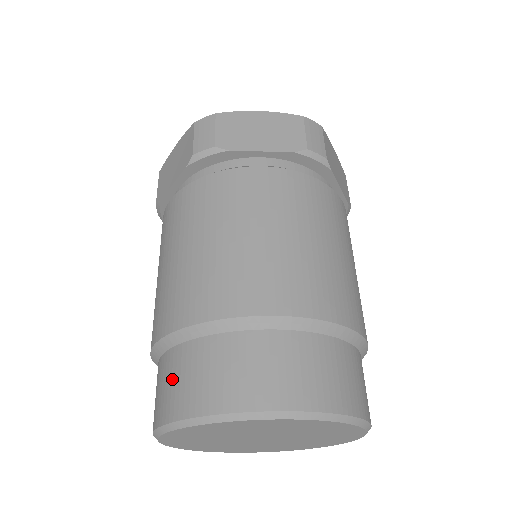
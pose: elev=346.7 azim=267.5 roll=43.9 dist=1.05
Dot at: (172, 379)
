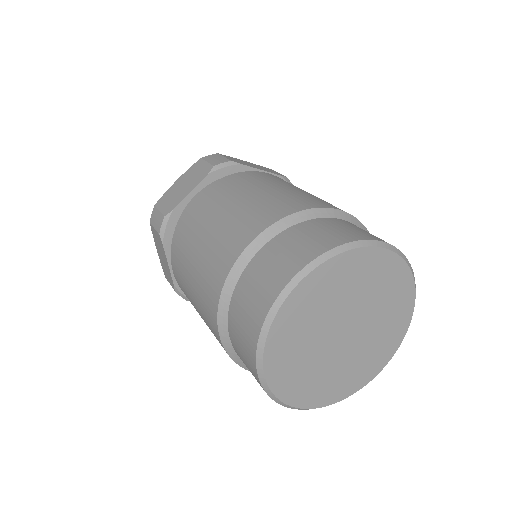
Dot at: (283, 252)
